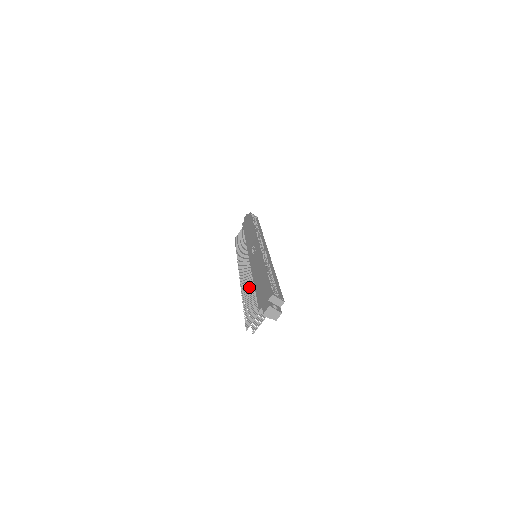
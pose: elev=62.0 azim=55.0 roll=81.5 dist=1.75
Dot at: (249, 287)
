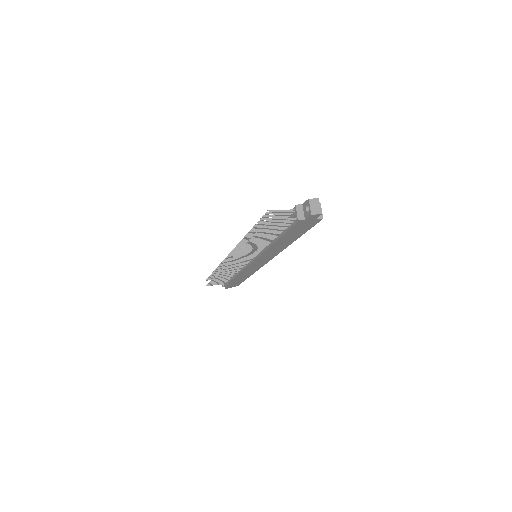
Dot at: occluded
